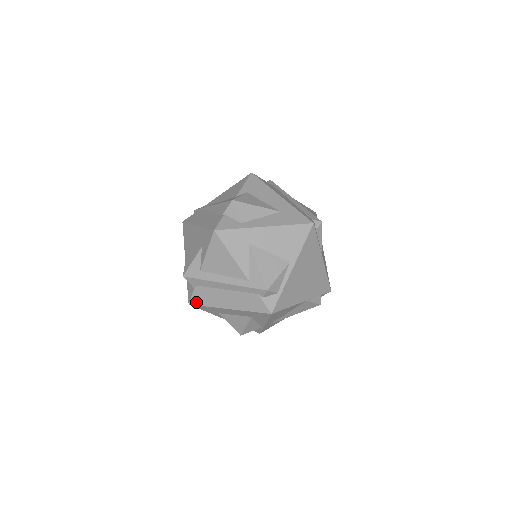
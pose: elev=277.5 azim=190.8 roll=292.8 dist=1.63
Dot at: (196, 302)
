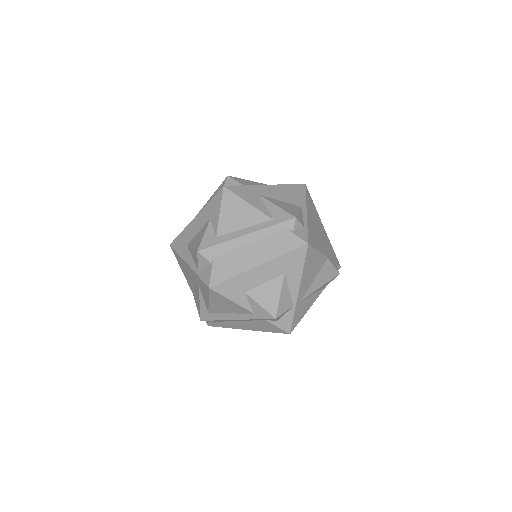
Dot at: (218, 279)
